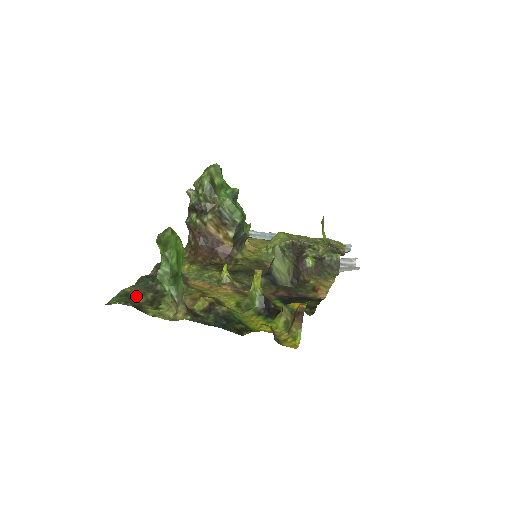
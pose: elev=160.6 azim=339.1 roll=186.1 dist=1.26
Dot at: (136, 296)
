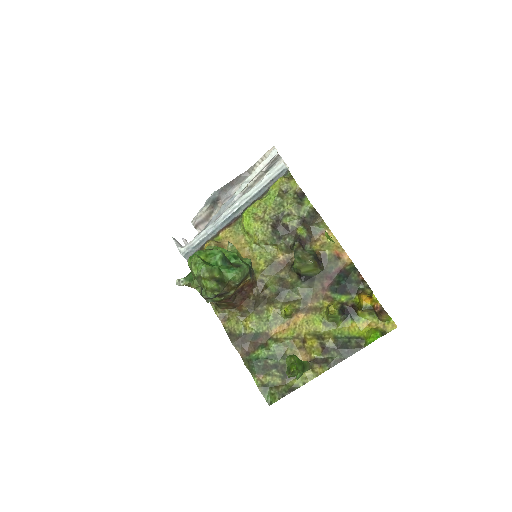
Dot at: (271, 382)
